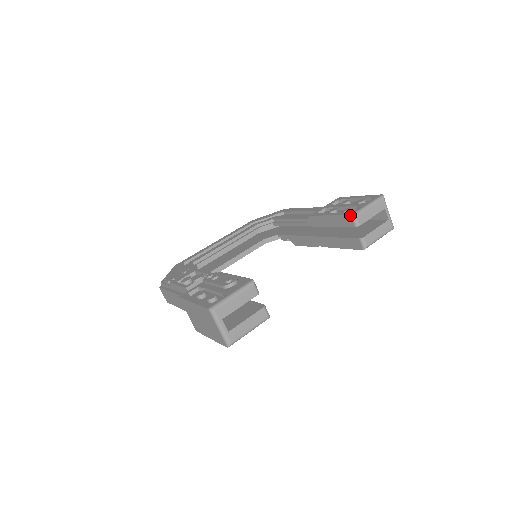
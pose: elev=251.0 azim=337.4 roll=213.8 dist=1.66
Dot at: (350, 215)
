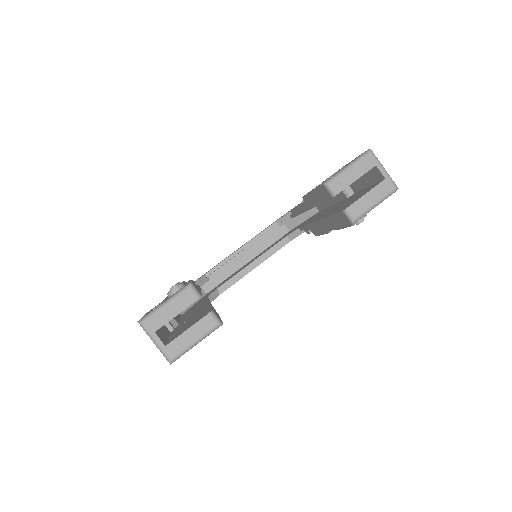
Dot at: (322, 184)
